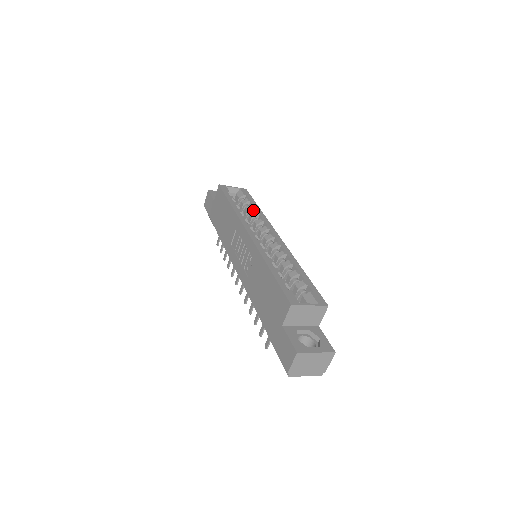
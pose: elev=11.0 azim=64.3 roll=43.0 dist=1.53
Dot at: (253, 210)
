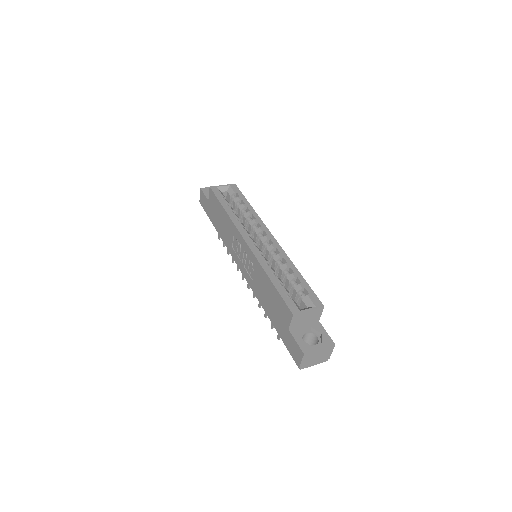
Dot at: (246, 209)
